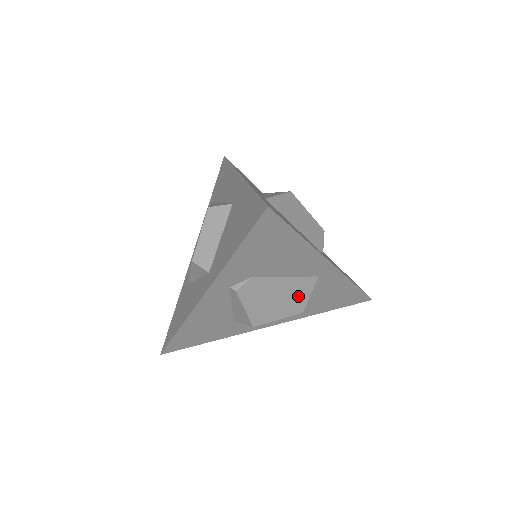
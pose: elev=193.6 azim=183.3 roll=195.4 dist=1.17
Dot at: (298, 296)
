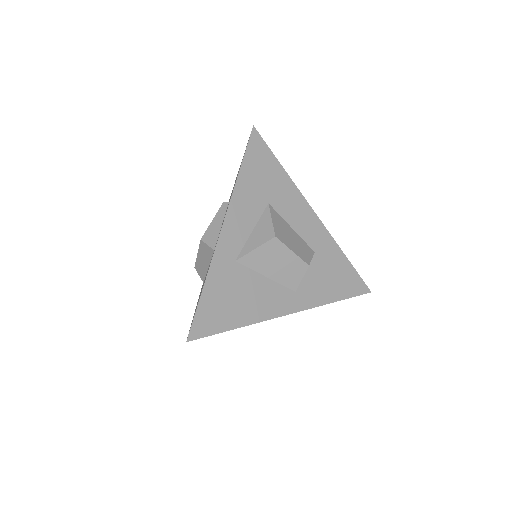
Dot at: occluded
